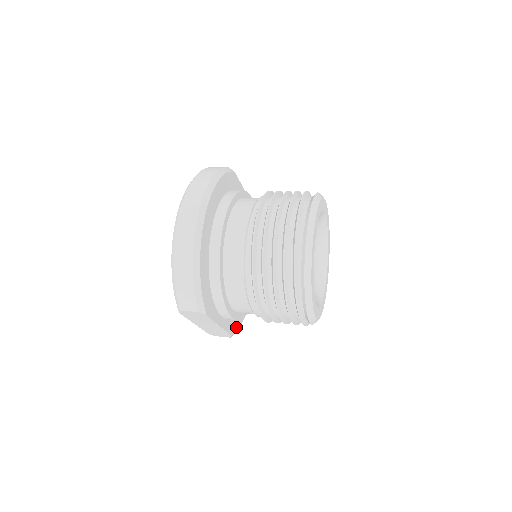
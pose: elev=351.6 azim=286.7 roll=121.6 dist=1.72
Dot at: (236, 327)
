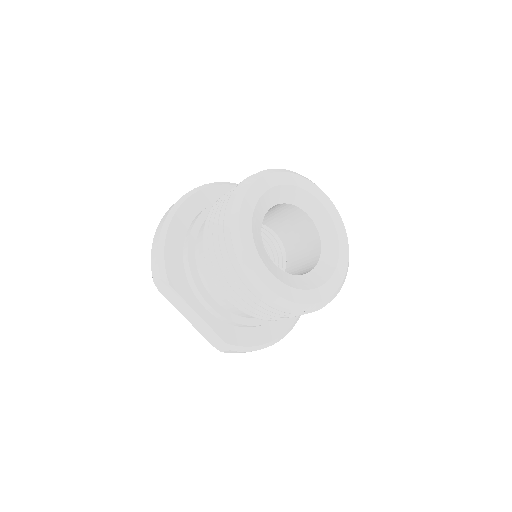
Dot at: (240, 341)
